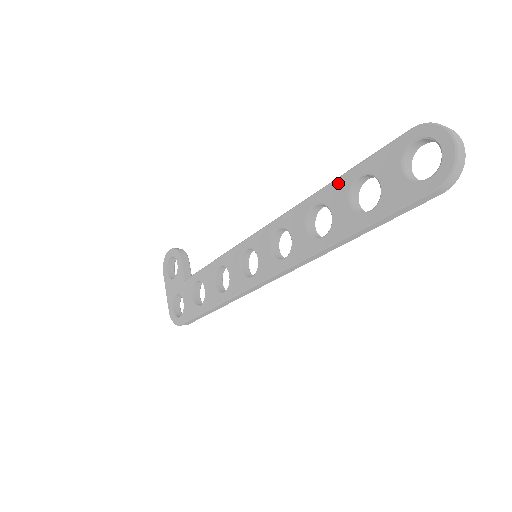
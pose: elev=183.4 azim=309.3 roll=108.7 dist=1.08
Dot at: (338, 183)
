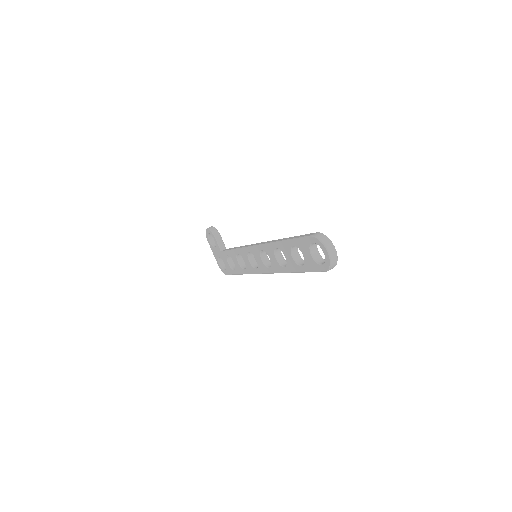
Dot at: (285, 244)
